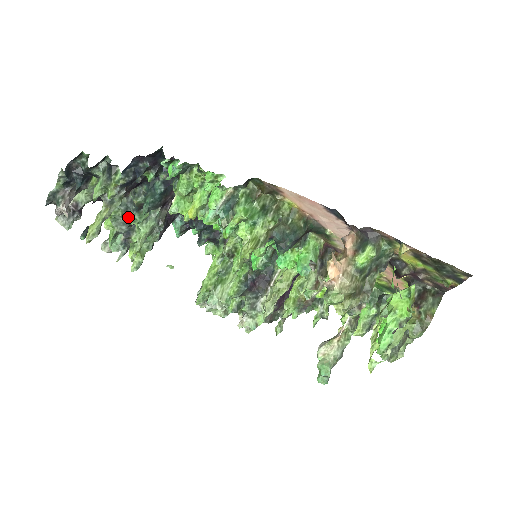
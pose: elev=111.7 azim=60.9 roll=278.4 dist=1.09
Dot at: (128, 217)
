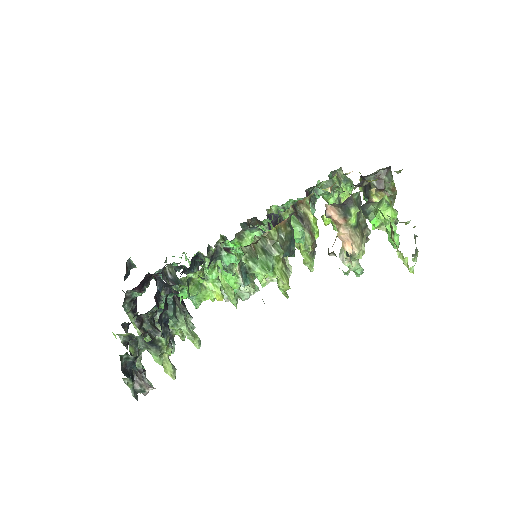
Dot at: occluded
